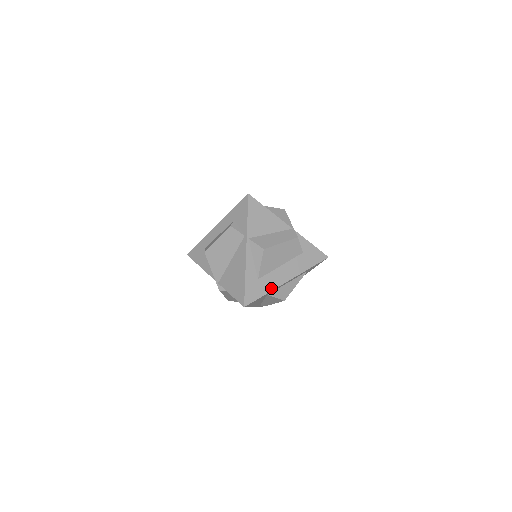
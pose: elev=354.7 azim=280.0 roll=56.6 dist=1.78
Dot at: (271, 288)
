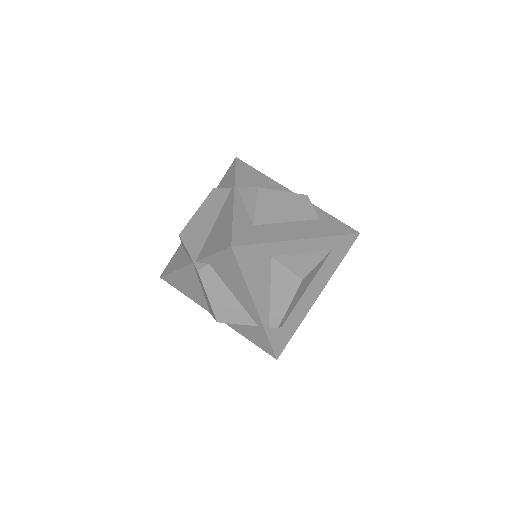
Dot at: (275, 239)
